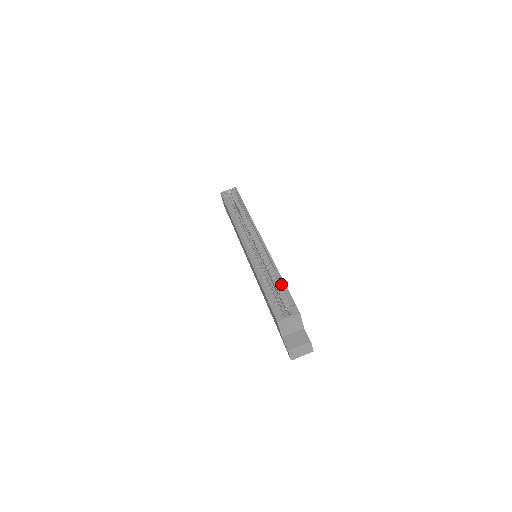
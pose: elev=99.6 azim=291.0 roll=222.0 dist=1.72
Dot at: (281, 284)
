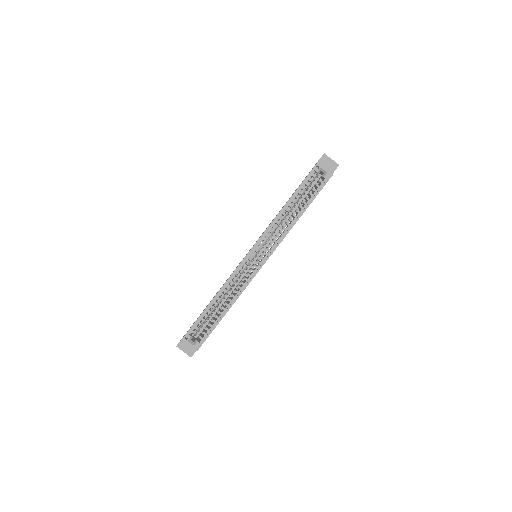
Dot at: (220, 317)
